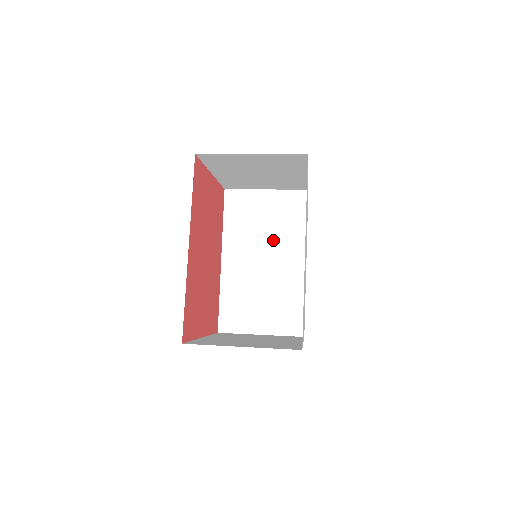
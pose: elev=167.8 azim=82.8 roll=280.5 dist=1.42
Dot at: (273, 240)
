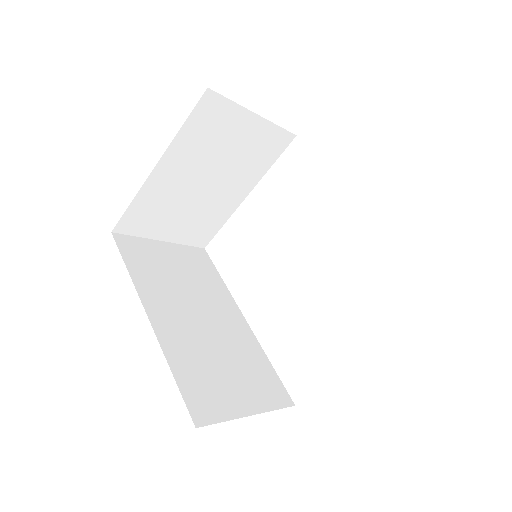
Dot at: (199, 294)
